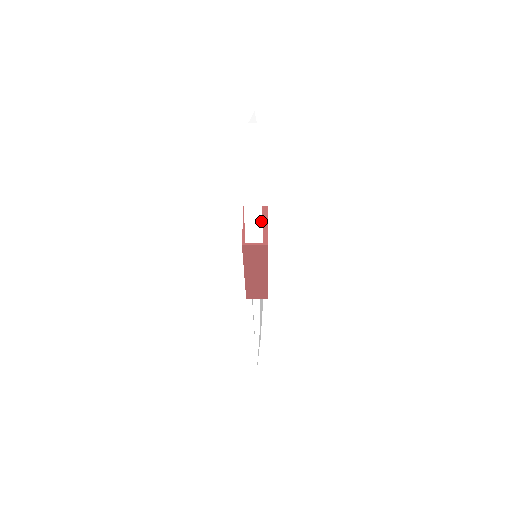
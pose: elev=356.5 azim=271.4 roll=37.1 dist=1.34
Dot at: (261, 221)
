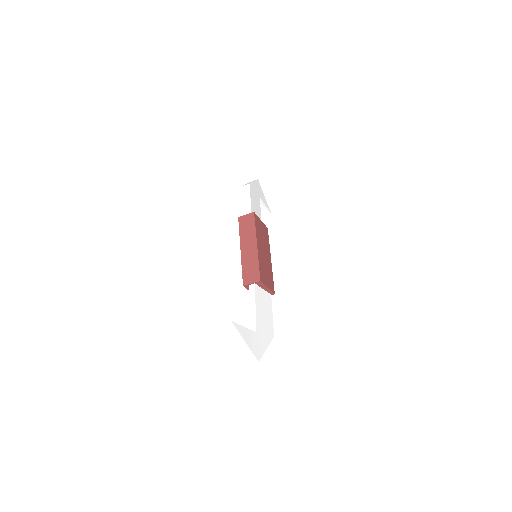
Dot at: (250, 197)
